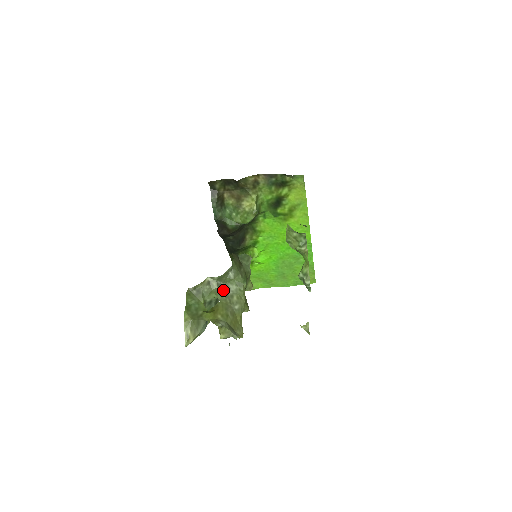
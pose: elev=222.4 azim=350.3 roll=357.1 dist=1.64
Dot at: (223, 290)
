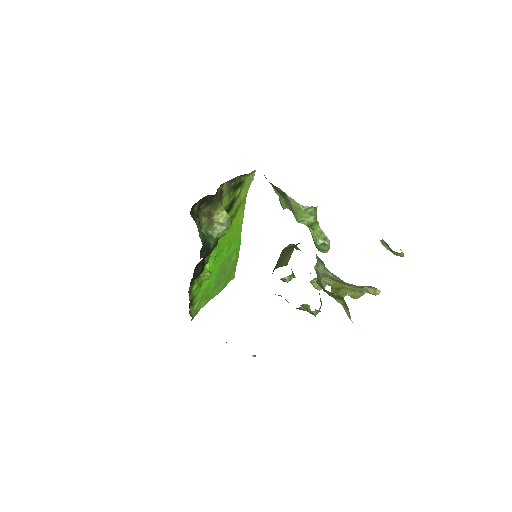
Dot at: occluded
